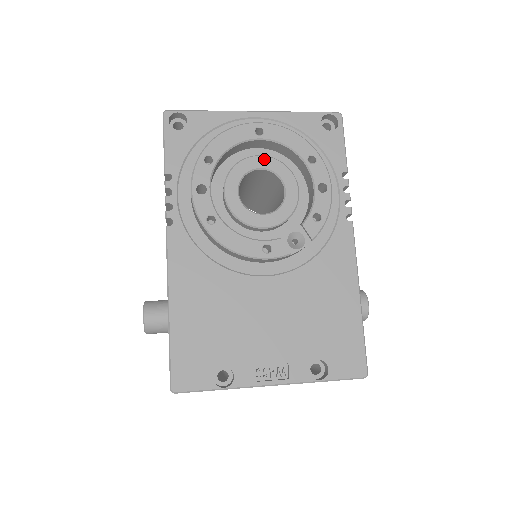
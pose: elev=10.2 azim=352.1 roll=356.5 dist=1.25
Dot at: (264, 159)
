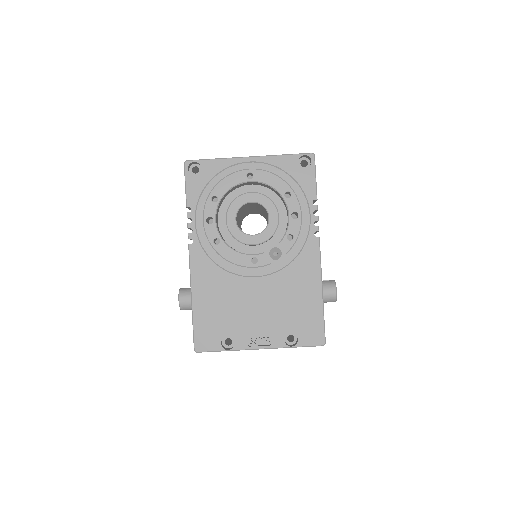
Dot at: (254, 195)
